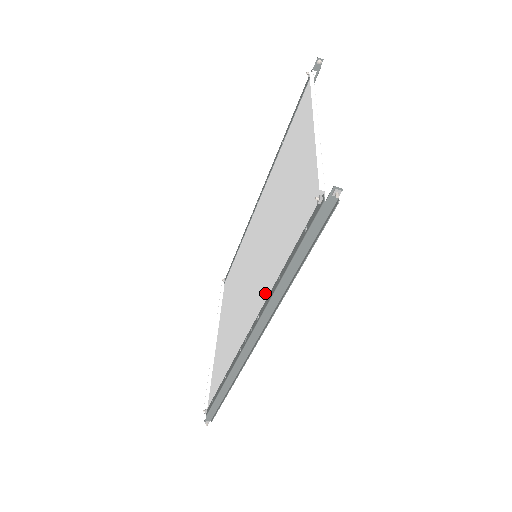
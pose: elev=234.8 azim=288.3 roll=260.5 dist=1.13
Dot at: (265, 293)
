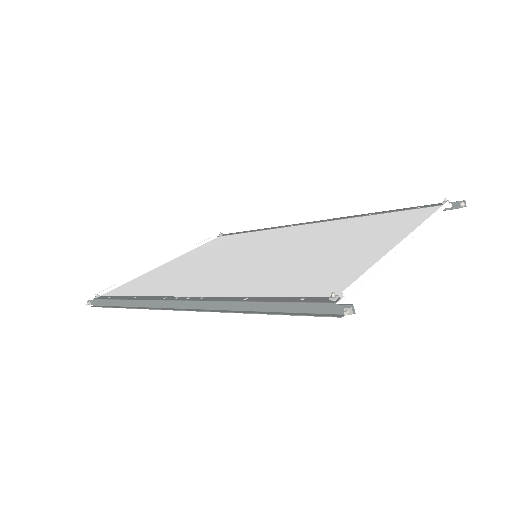
Dot at: (226, 291)
